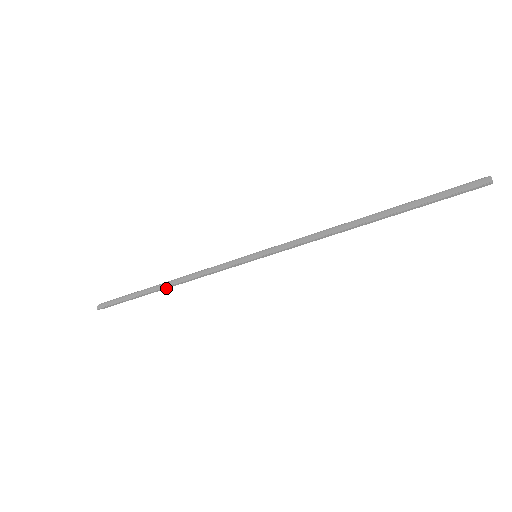
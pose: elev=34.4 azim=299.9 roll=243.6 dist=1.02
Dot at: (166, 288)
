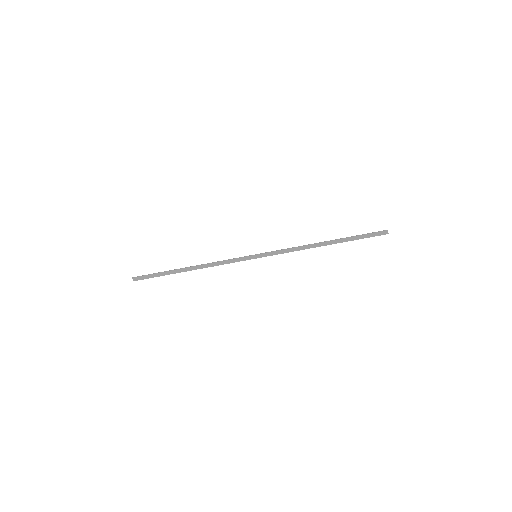
Dot at: (189, 270)
